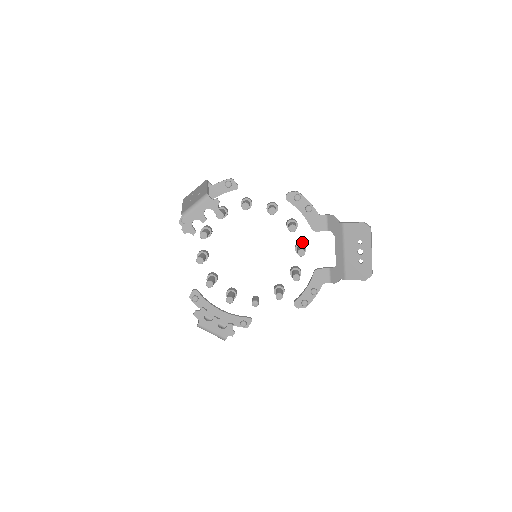
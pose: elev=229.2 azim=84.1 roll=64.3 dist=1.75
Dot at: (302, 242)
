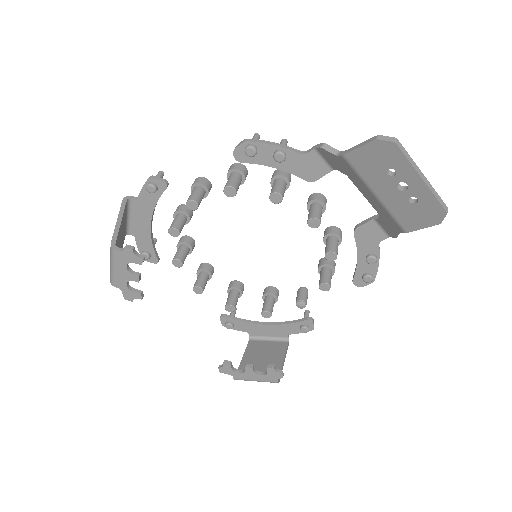
Dot at: (314, 193)
